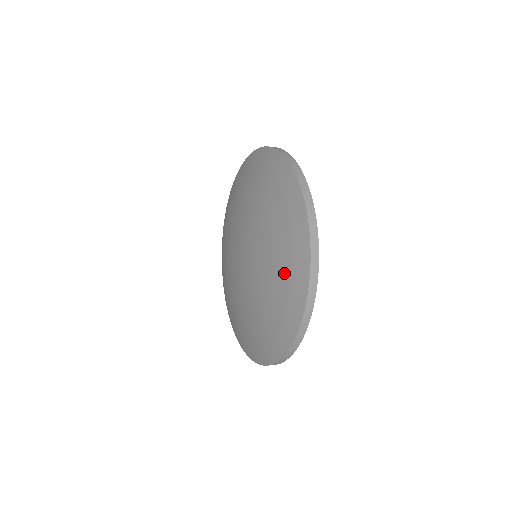
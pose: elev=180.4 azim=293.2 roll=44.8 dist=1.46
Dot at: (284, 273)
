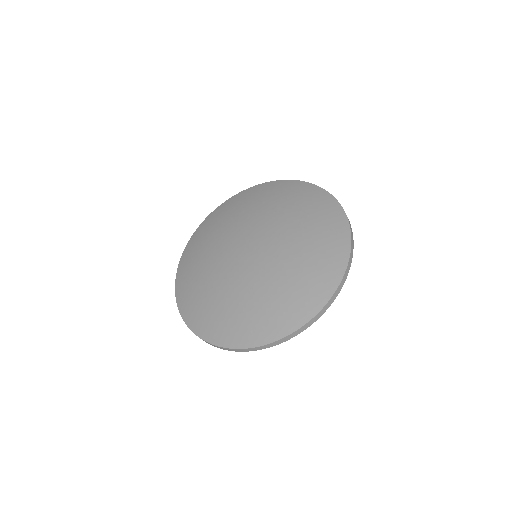
Dot at: (293, 296)
